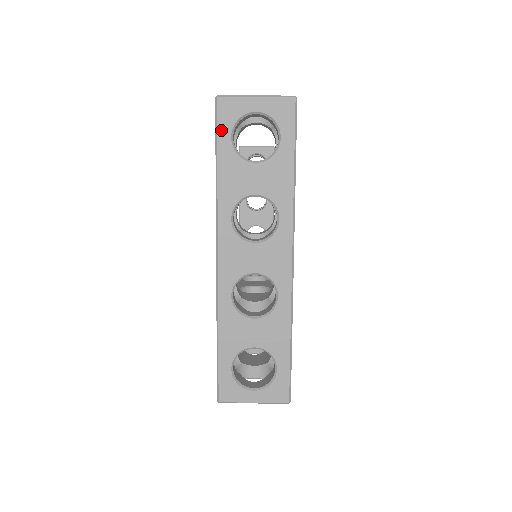
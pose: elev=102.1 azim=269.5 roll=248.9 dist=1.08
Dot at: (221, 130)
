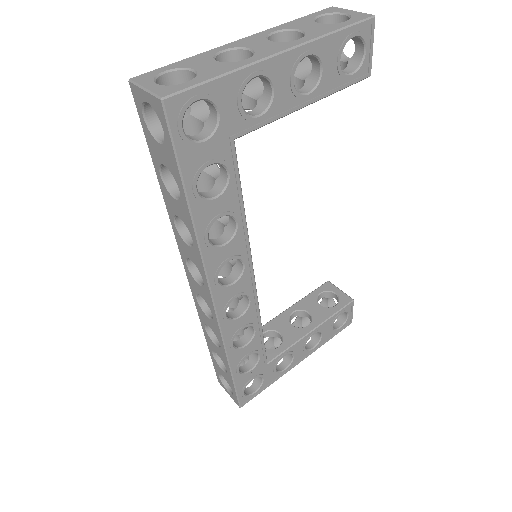
Dot at: (318, 13)
